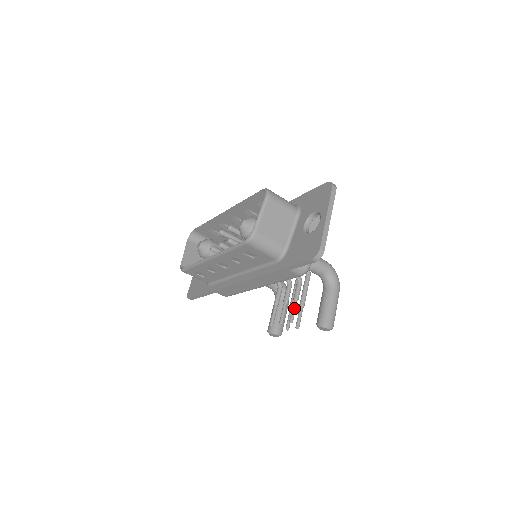
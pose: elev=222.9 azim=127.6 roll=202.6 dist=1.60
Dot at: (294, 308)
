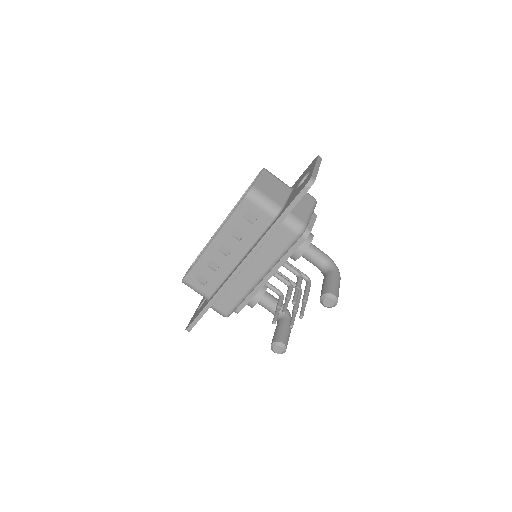
Dot at: (296, 293)
